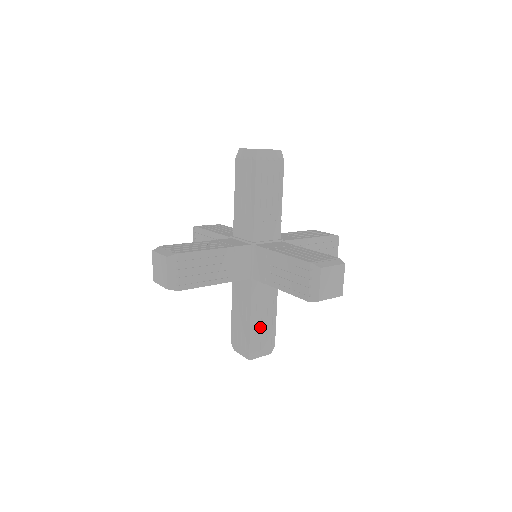
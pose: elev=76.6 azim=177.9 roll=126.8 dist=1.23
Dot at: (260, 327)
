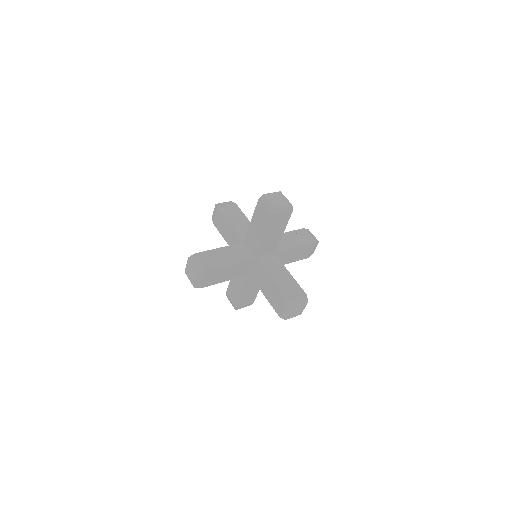
Dot at: (284, 285)
